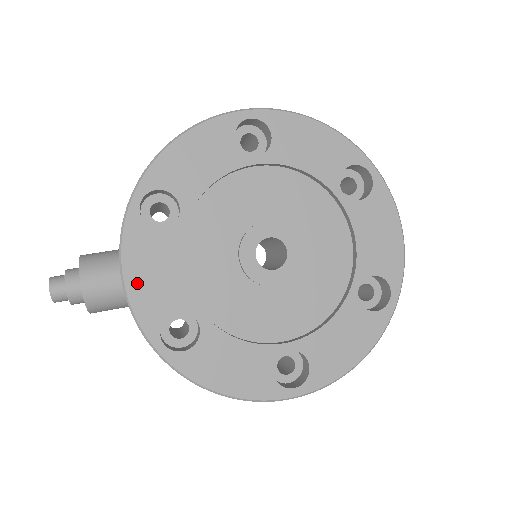
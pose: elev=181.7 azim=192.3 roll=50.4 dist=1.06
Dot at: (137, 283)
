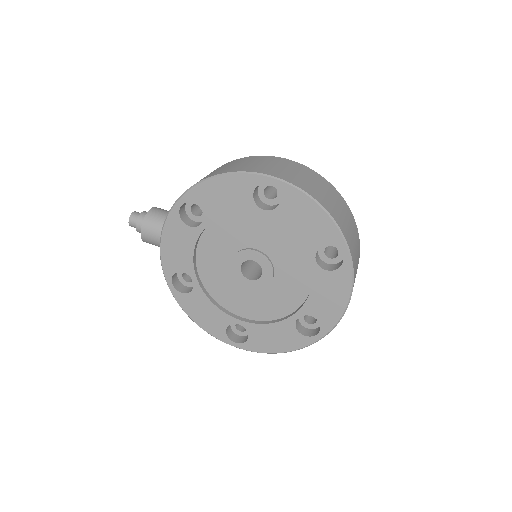
Dot at: (167, 247)
